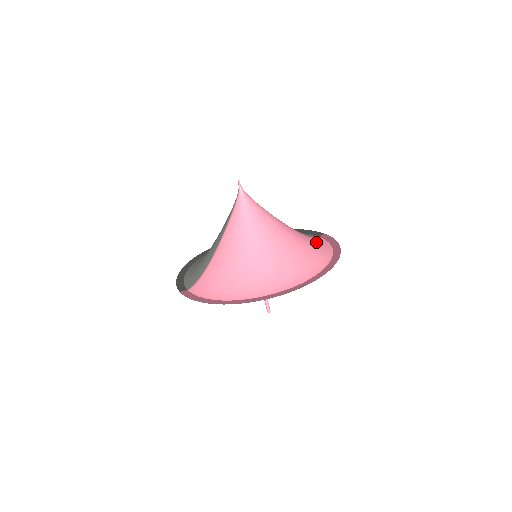
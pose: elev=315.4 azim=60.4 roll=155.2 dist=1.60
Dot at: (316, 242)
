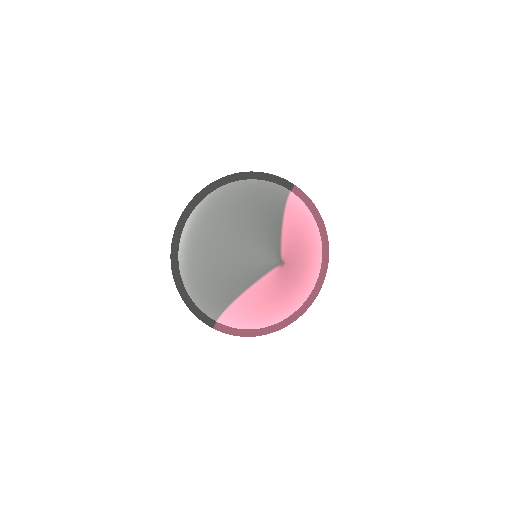
Dot at: (303, 220)
